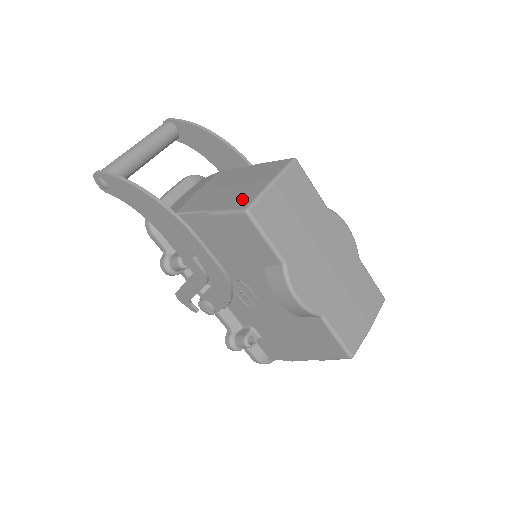
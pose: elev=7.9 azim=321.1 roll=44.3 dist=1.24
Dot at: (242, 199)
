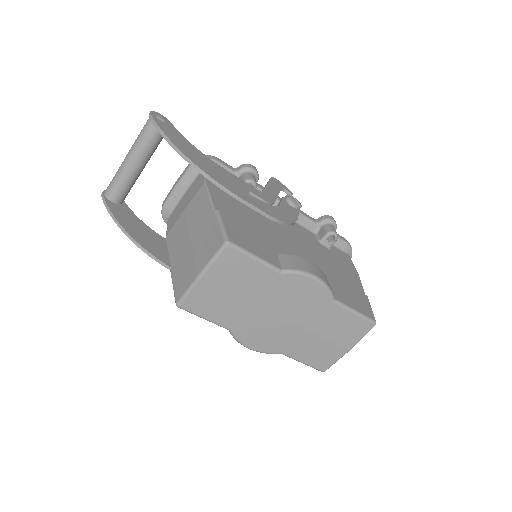
Dot at: (181, 282)
